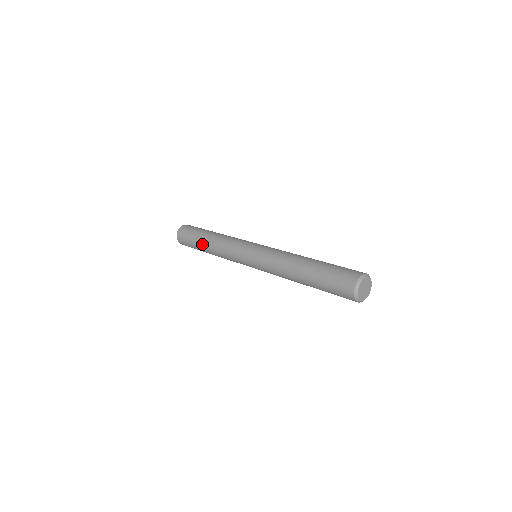
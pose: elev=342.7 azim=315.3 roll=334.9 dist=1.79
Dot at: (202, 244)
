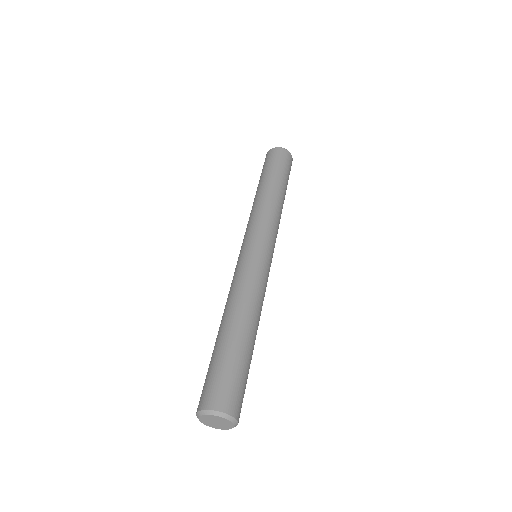
Dot at: (257, 187)
